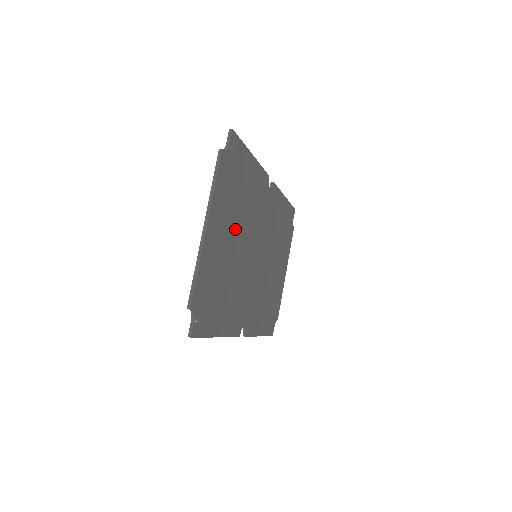
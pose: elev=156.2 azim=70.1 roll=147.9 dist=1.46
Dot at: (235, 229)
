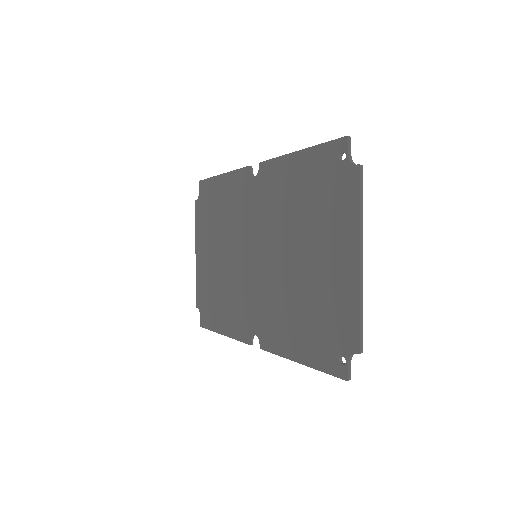
Dot at: (307, 242)
